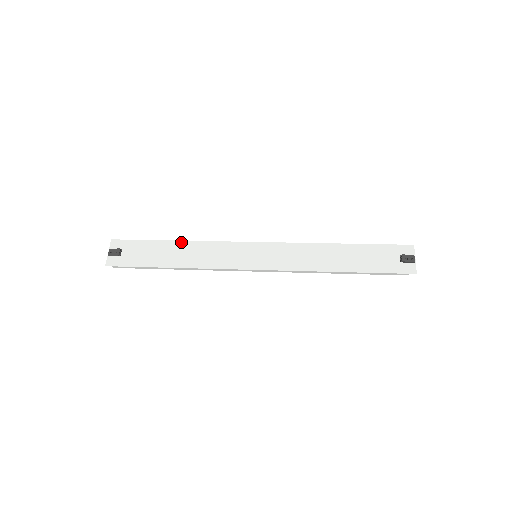
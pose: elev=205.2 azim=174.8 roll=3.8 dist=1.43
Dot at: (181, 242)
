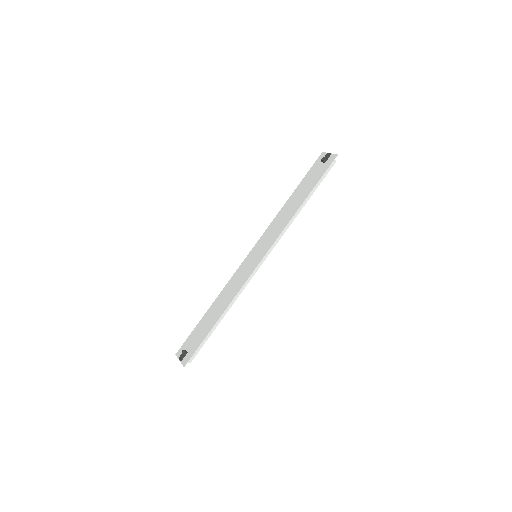
Dot at: (212, 304)
